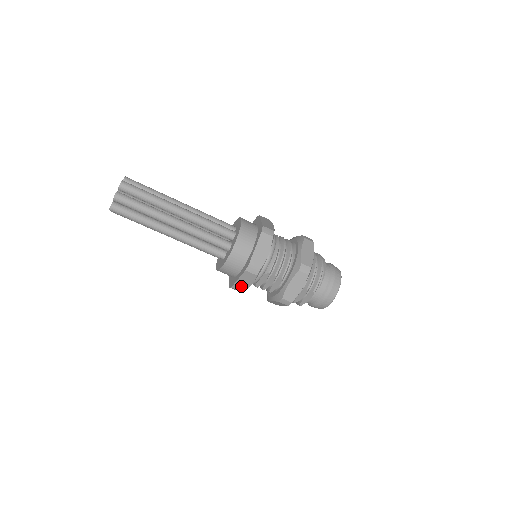
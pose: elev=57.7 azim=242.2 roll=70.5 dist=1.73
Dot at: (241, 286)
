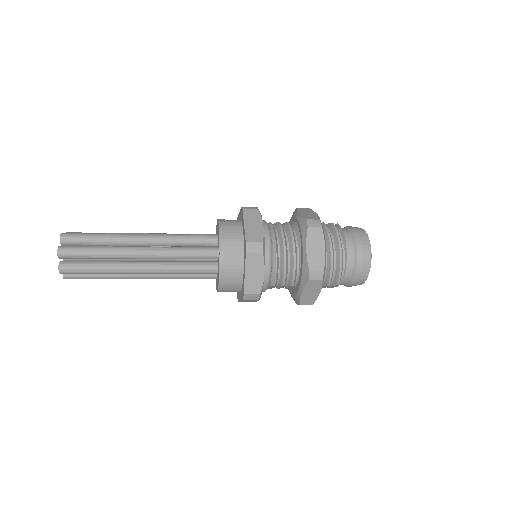
Dot at: (248, 301)
